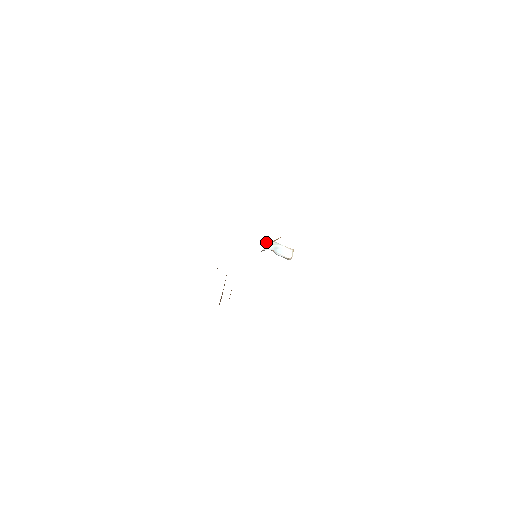
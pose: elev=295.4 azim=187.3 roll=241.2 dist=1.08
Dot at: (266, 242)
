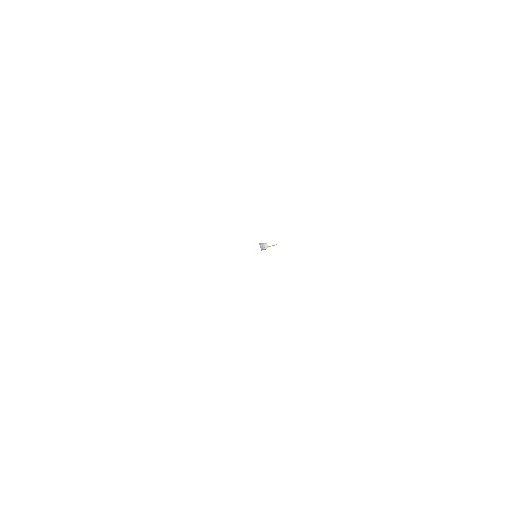
Dot at: (260, 246)
